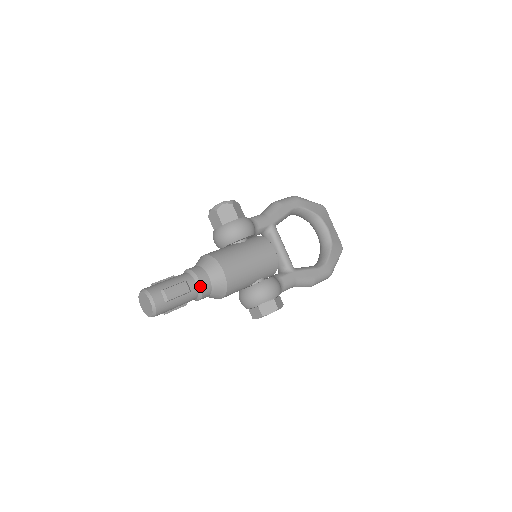
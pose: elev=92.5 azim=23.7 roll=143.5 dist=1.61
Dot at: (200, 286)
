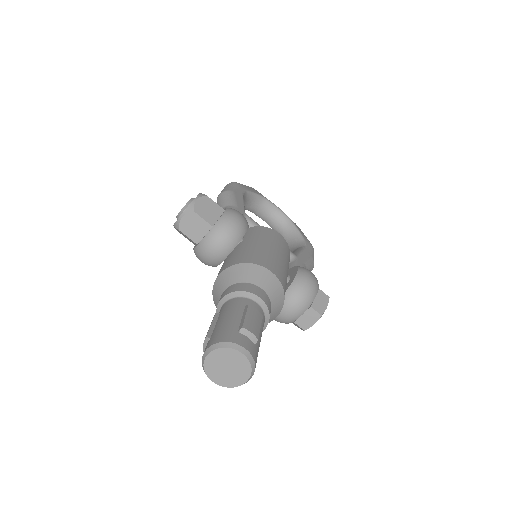
Dot at: (263, 304)
